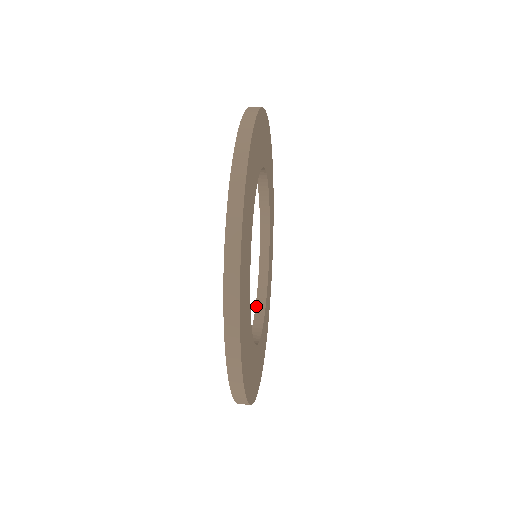
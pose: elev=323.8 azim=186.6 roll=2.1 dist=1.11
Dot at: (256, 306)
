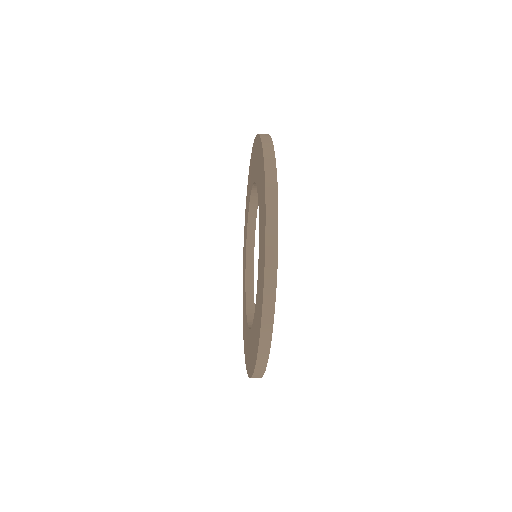
Dot at: (250, 329)
